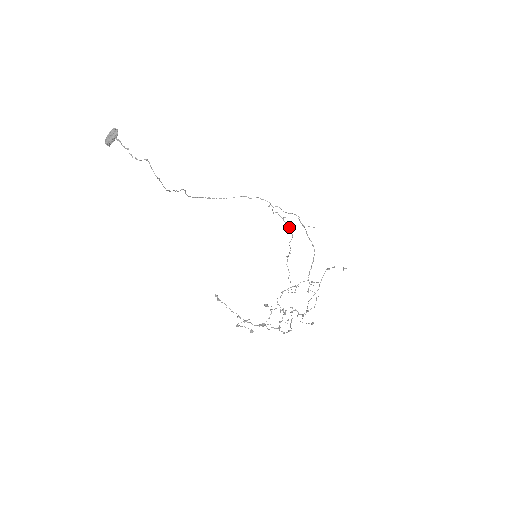
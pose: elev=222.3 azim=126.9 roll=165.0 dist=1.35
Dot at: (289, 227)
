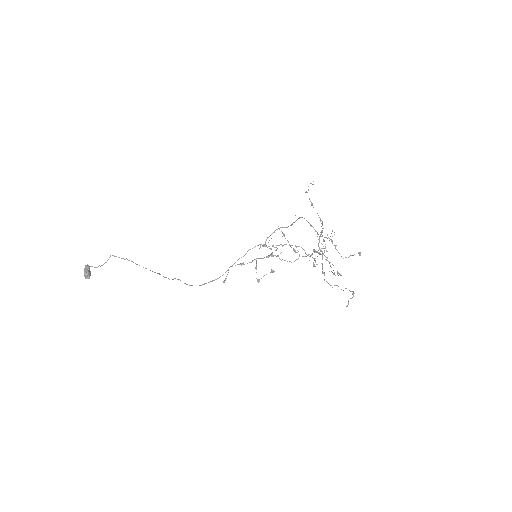
Dot at: (292, 245)
